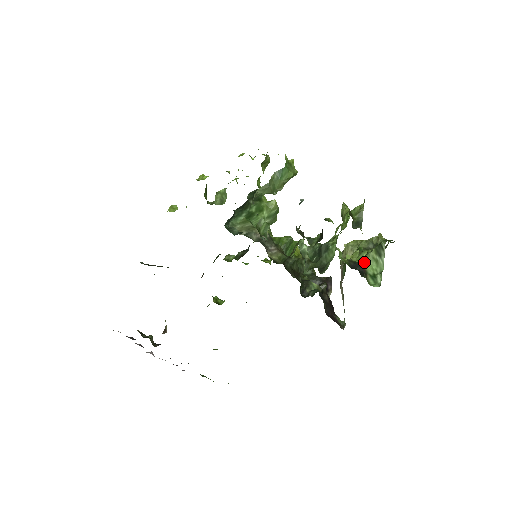
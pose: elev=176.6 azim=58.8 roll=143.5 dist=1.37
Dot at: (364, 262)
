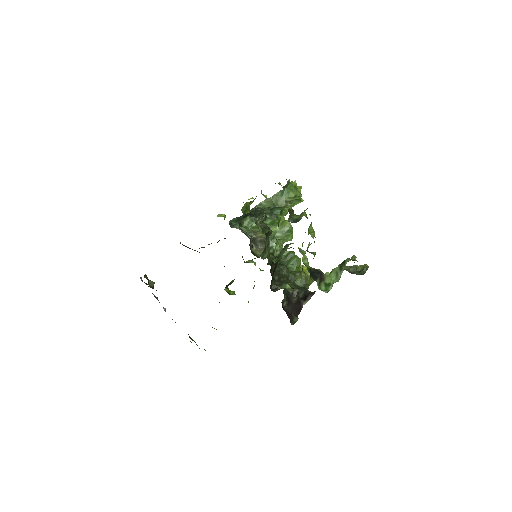
Dot at: (329, 274)
